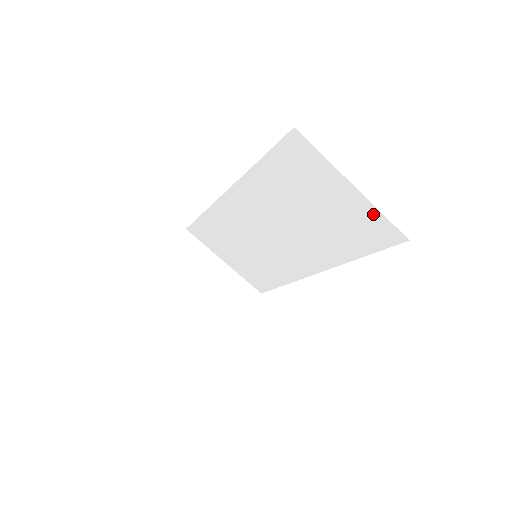
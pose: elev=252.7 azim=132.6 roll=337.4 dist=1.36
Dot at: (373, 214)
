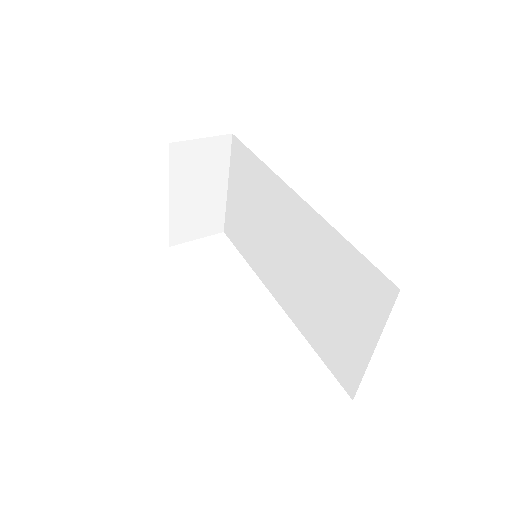
Dot at: (358, 368)
